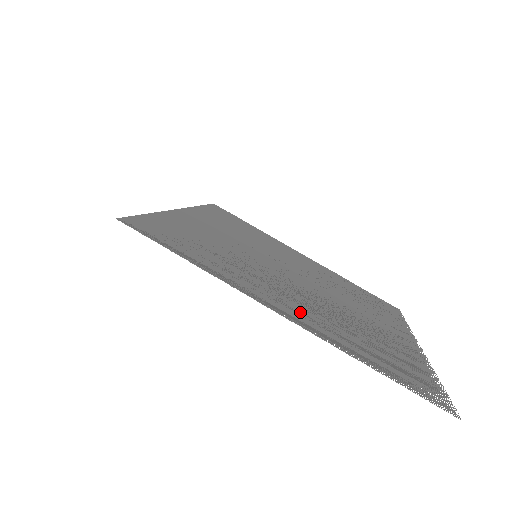
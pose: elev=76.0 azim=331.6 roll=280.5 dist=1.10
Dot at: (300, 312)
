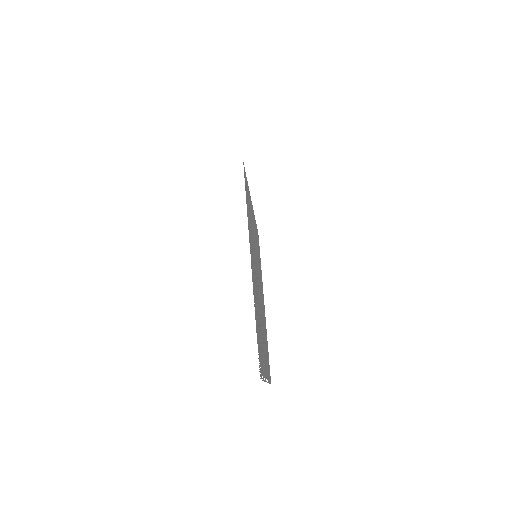
Dot at: occluded
